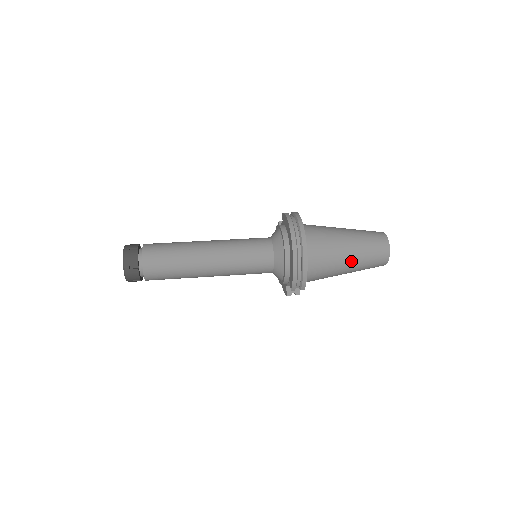
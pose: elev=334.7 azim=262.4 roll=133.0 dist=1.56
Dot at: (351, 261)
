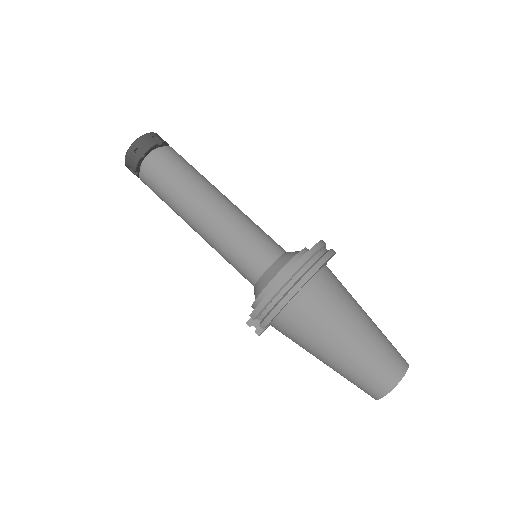
Dot at: (341, 352)
